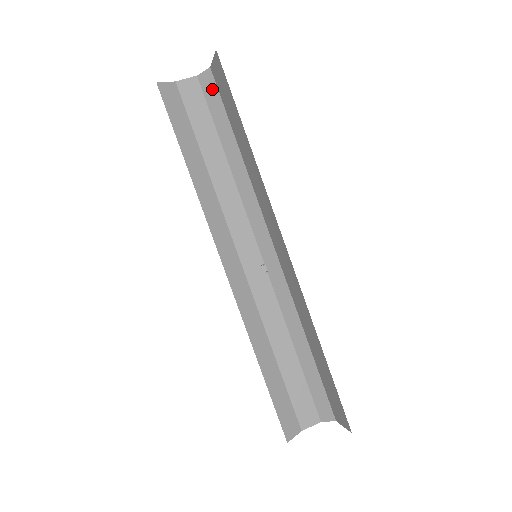
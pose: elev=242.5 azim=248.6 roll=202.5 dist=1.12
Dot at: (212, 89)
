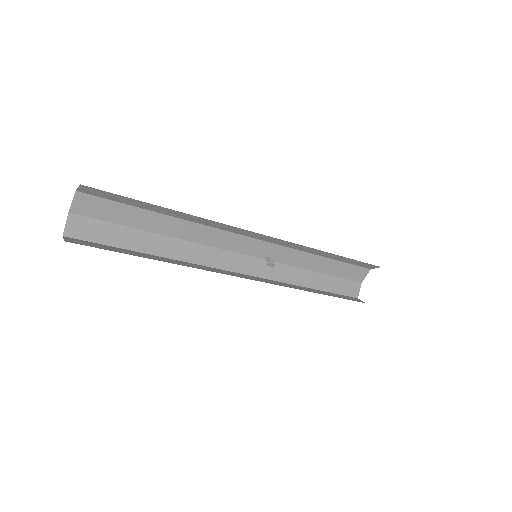
Dot at: (101, 193)
